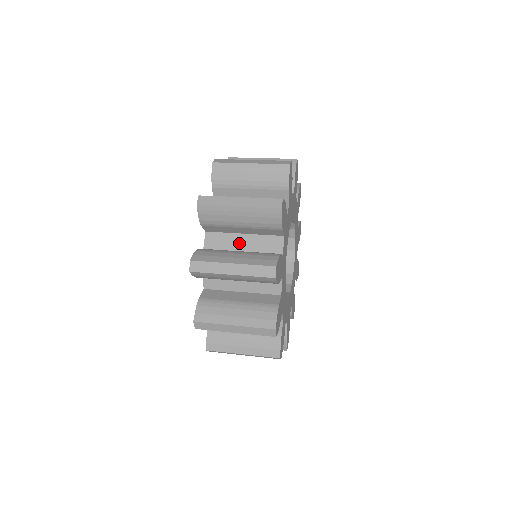
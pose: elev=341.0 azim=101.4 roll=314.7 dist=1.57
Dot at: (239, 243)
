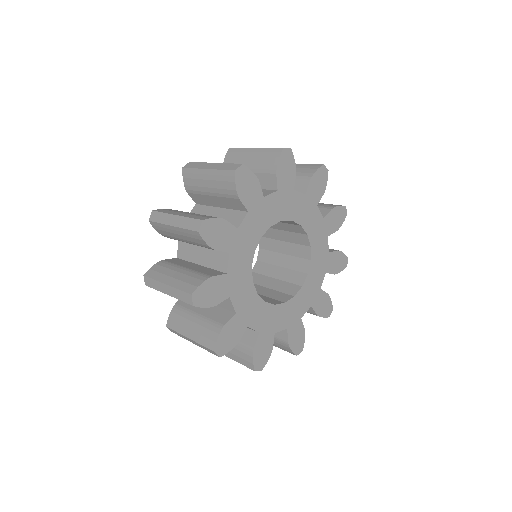
Dot at: (198, 255)
